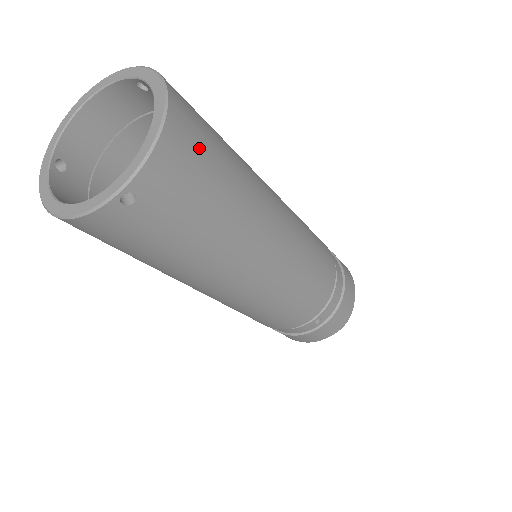
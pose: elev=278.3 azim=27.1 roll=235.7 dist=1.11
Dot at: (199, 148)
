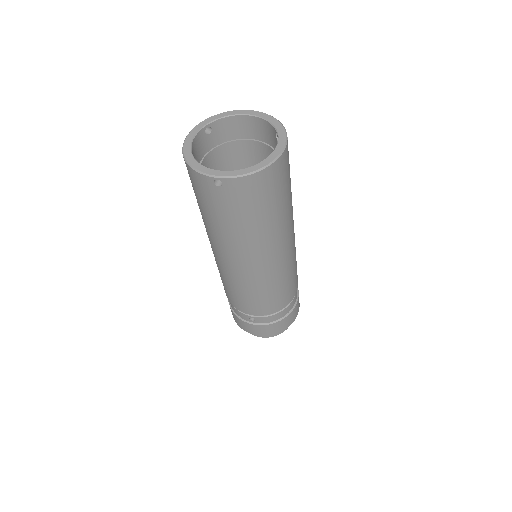
Dot at: (270, 190)
